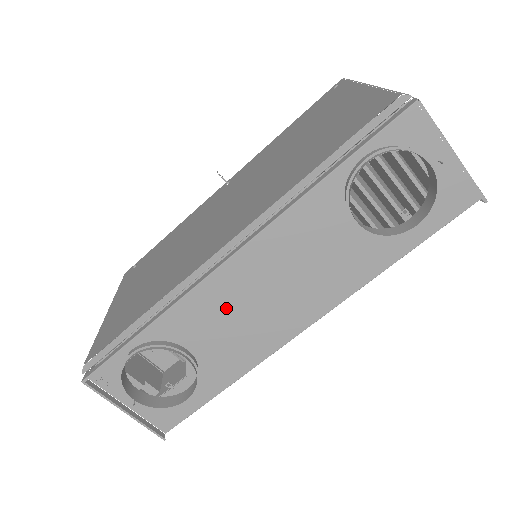
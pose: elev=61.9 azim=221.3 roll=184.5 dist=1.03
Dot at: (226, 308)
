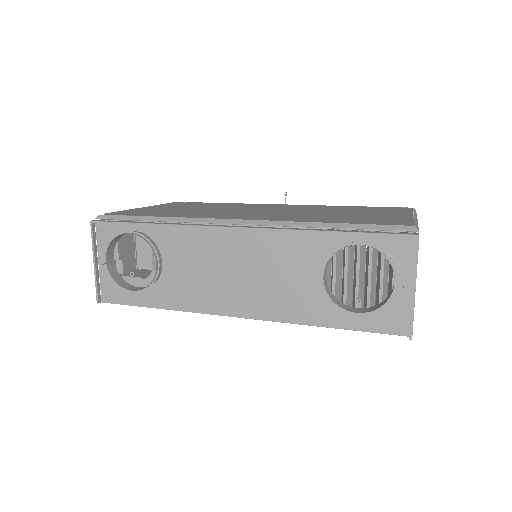
Dot at: (206, 257)
